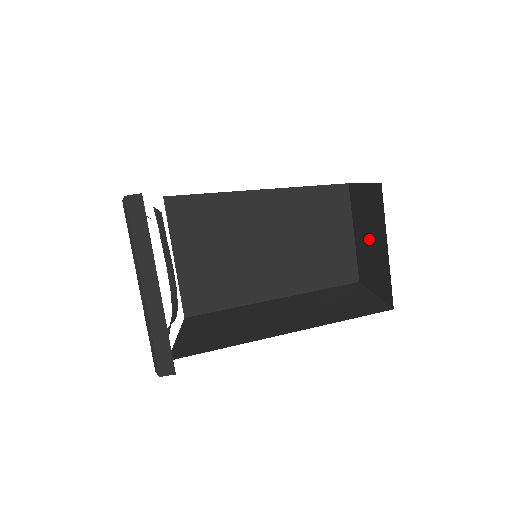
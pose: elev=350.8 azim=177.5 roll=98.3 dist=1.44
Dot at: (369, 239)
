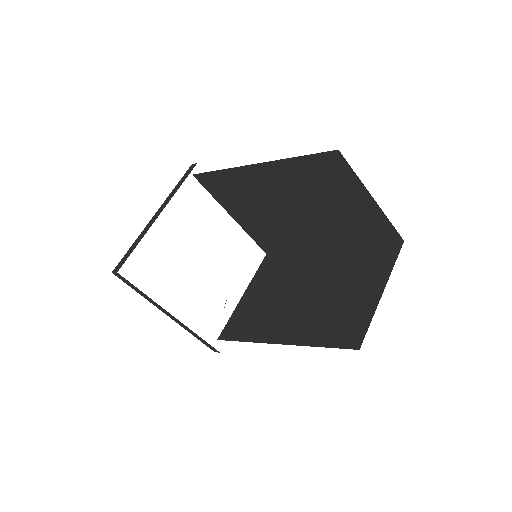
Dot at: occluded
